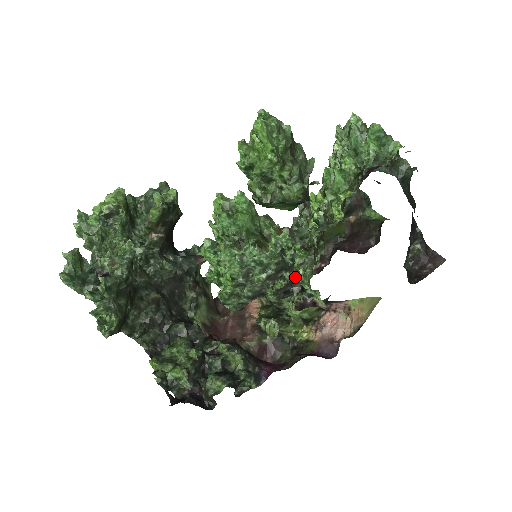
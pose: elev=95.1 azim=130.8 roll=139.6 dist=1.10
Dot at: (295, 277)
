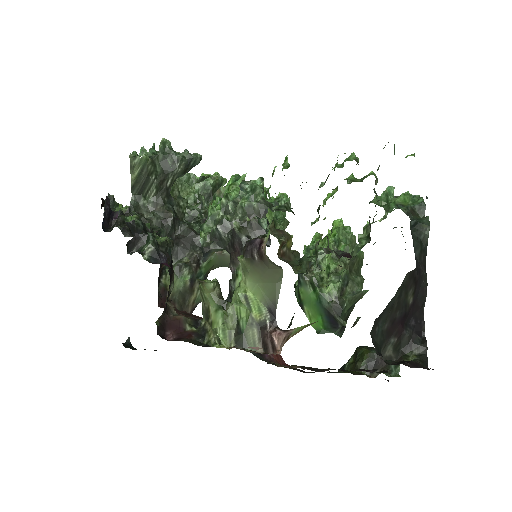
Dot at: occluded
